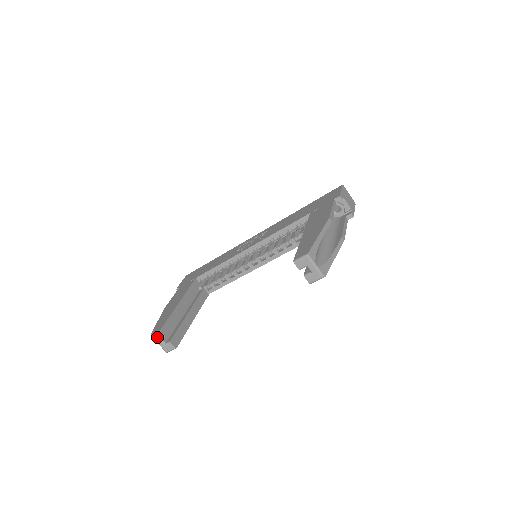
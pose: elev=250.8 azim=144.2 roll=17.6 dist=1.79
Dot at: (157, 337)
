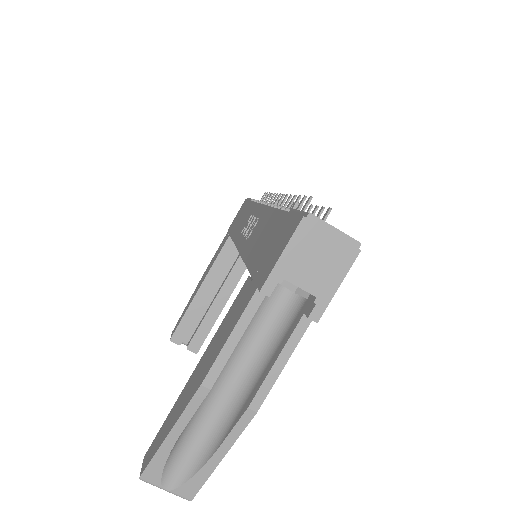
Dot at: occluded
